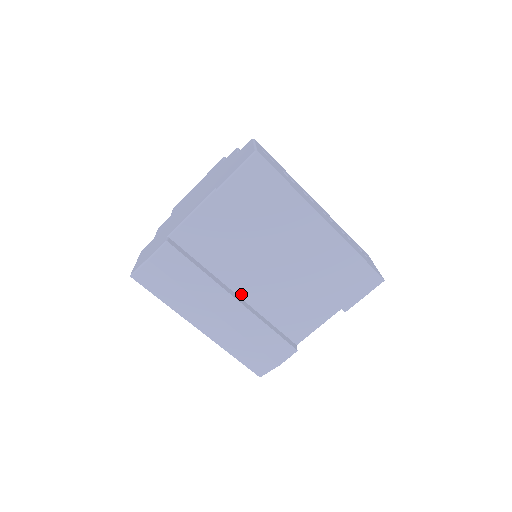
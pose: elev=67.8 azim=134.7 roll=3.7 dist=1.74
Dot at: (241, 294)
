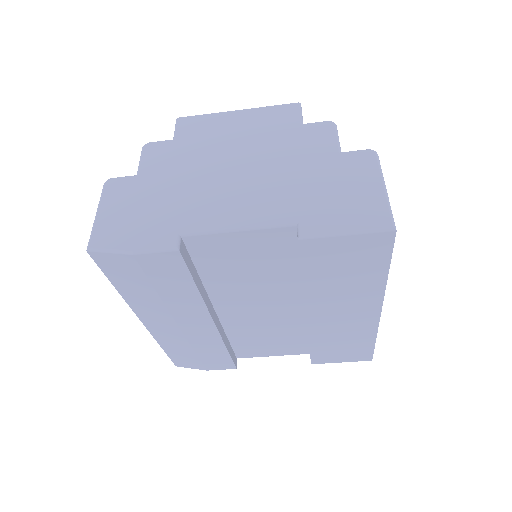
Dot at: (221, 312)
